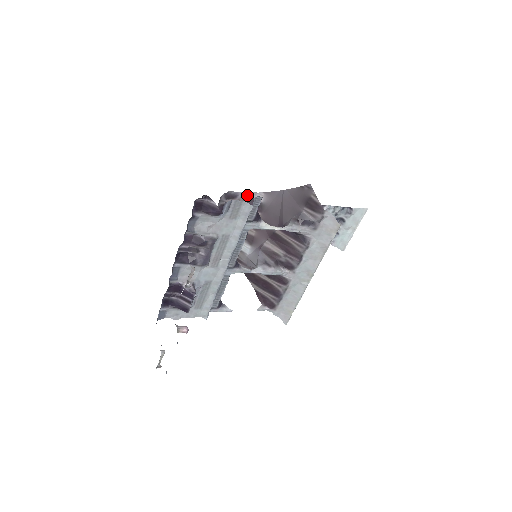
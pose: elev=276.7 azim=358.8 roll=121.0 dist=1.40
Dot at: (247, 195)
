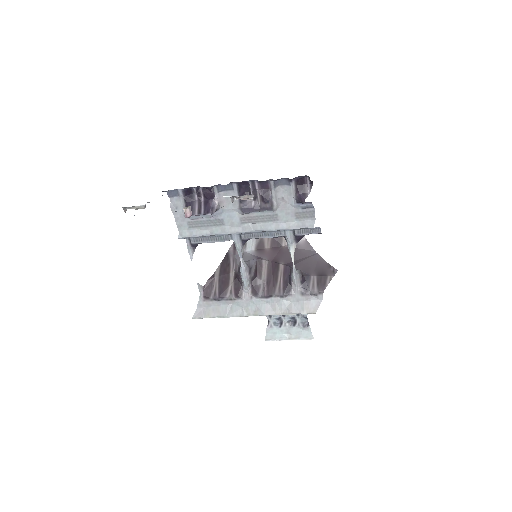
Dot at: occluded
